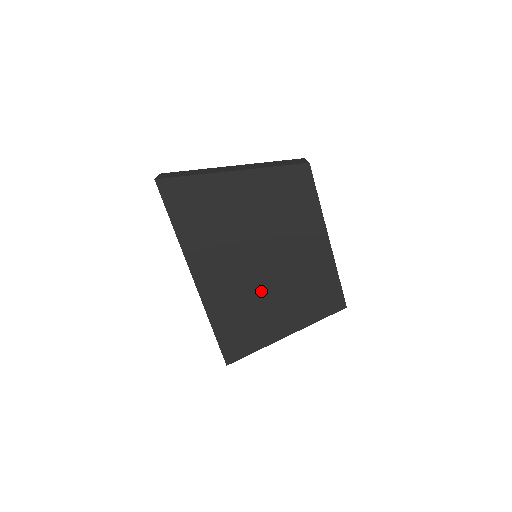
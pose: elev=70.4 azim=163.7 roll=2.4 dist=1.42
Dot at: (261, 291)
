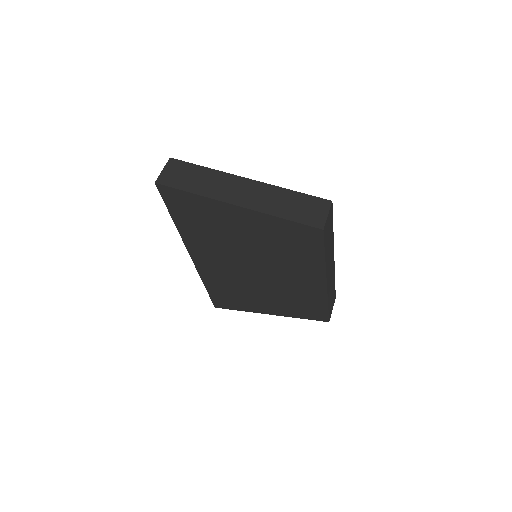
Dot at: (252, 285)
